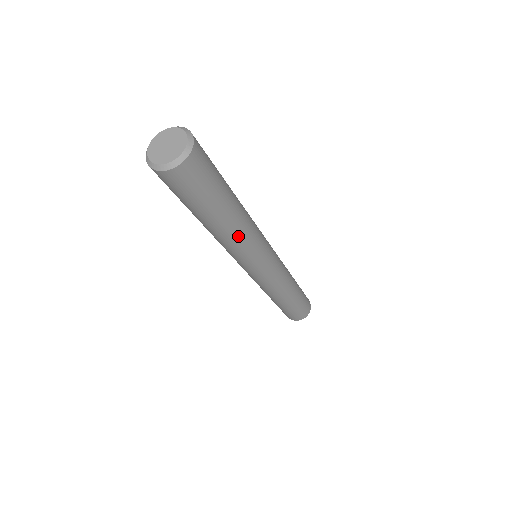
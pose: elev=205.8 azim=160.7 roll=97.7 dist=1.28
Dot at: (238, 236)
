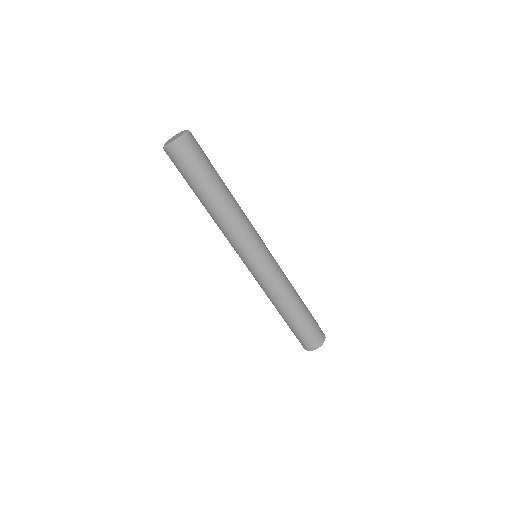
Dot at: (226, 218)
